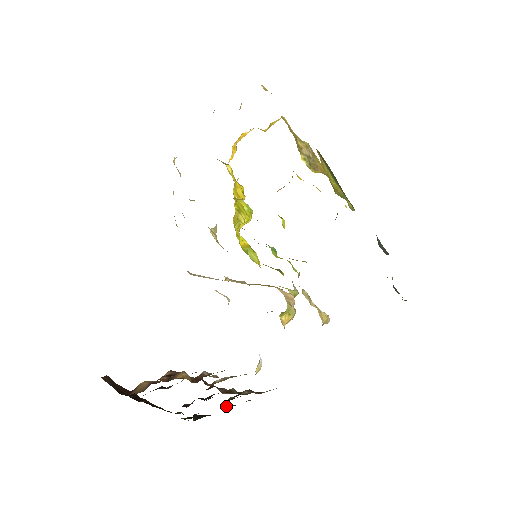
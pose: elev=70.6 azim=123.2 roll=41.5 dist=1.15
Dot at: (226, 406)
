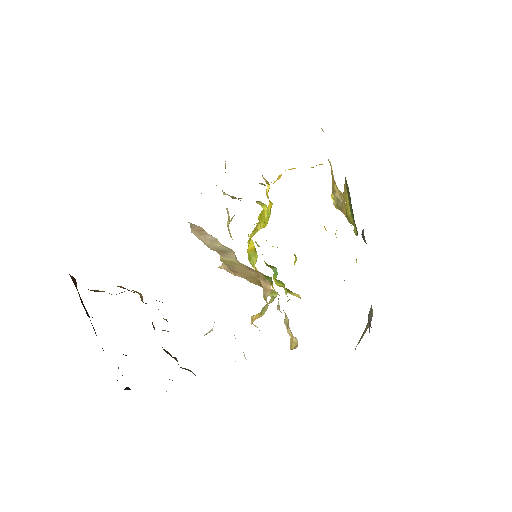
Dot at: occluded
